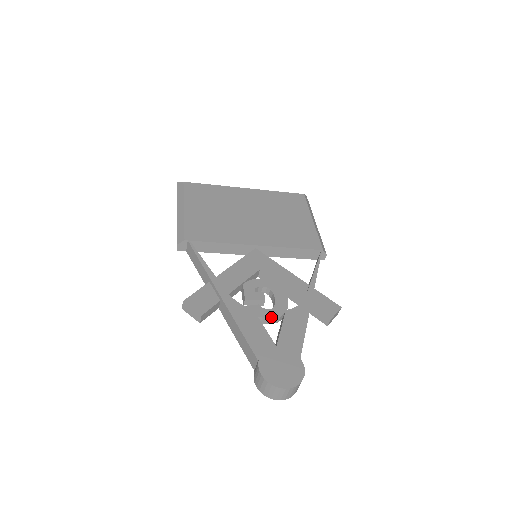
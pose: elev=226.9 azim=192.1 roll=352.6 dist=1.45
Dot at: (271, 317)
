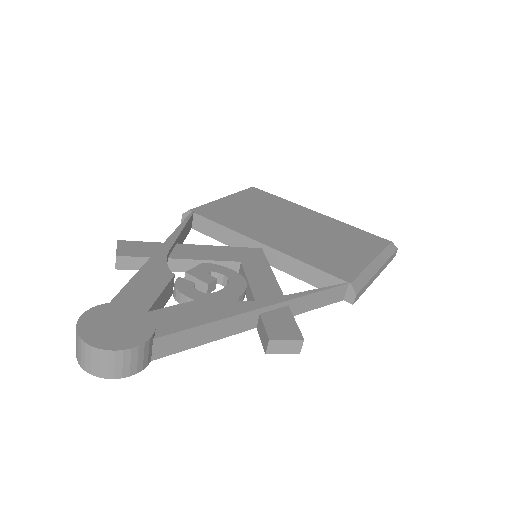
Dot at: (192, 297)
